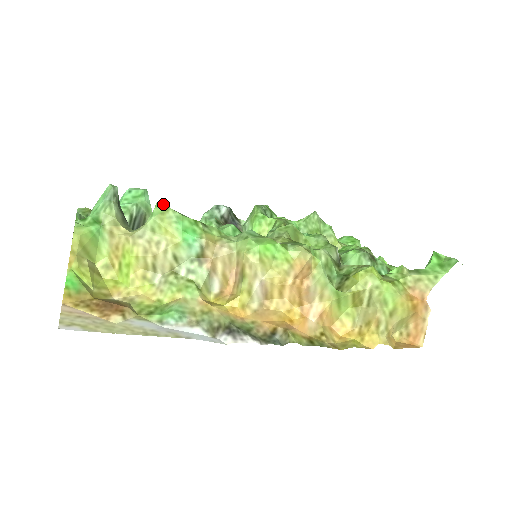
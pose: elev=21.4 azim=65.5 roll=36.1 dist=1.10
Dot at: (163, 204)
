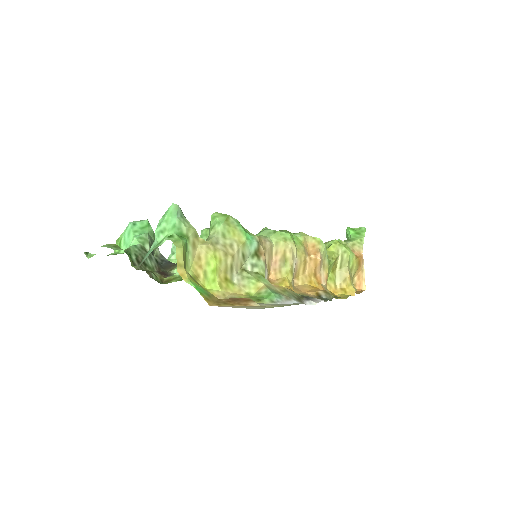
Dot at: (220, 214)
